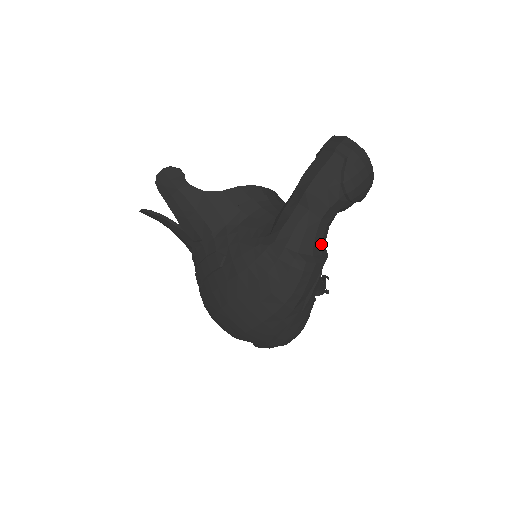
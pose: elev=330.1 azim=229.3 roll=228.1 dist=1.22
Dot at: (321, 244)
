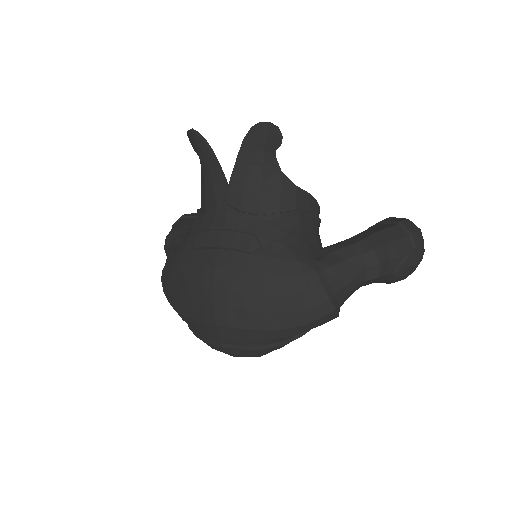
Dot at: (346, 299)
